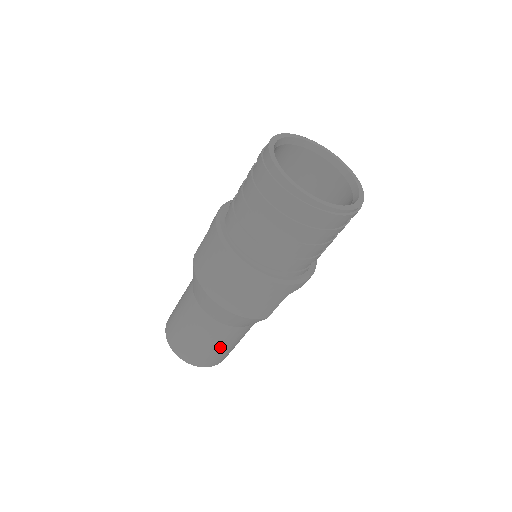
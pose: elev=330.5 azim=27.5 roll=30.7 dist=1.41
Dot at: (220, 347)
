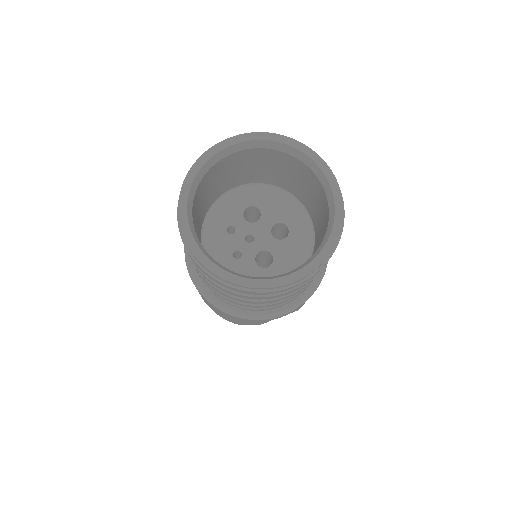
Dot at: occluded
